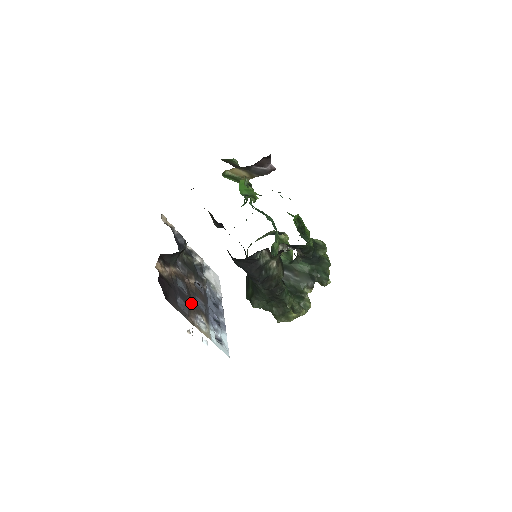
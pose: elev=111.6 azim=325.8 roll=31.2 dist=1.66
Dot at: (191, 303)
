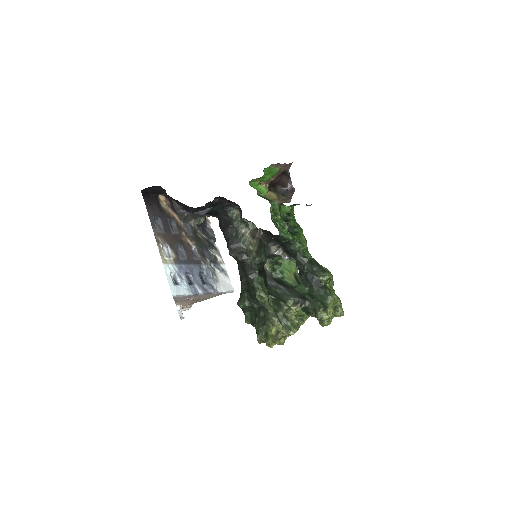
Dot at: (171, 238)
